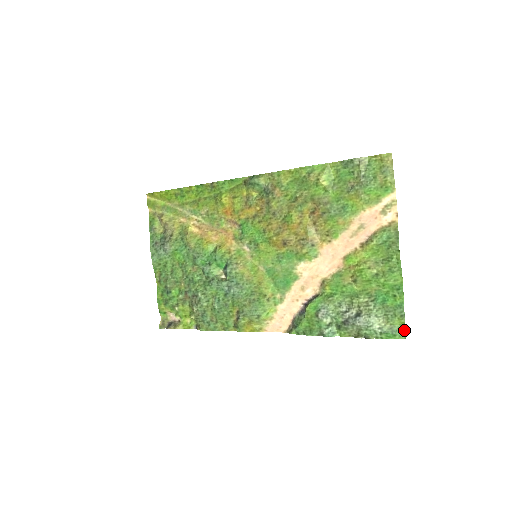
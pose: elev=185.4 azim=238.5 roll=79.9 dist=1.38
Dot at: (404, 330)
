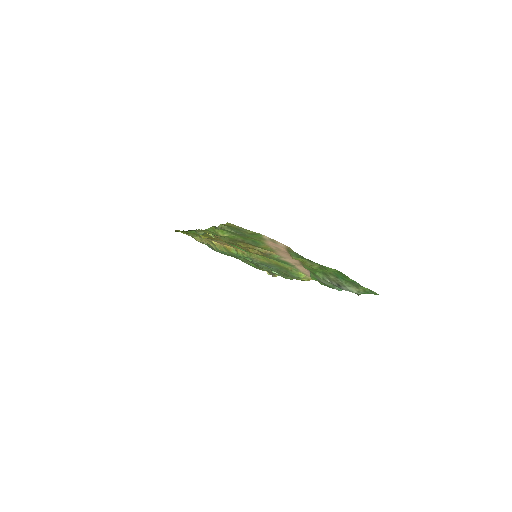
Dot at: (373, 291)
